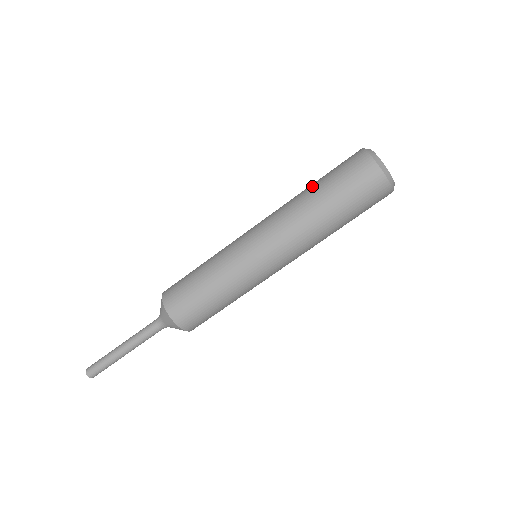
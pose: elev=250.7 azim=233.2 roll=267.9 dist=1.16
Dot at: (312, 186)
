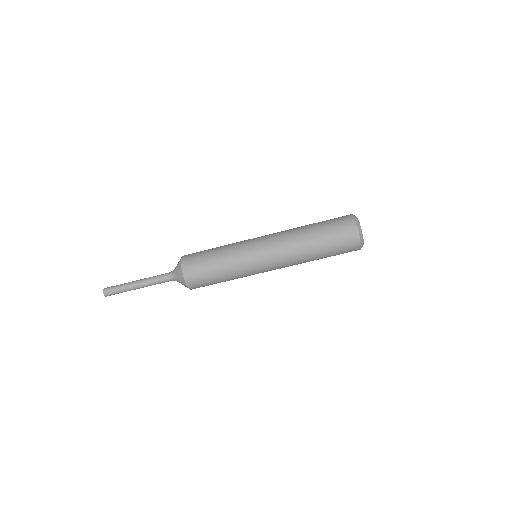
Dot at: (312, 228)
